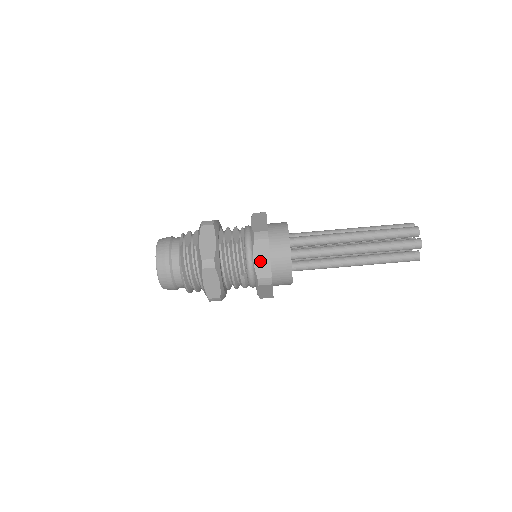
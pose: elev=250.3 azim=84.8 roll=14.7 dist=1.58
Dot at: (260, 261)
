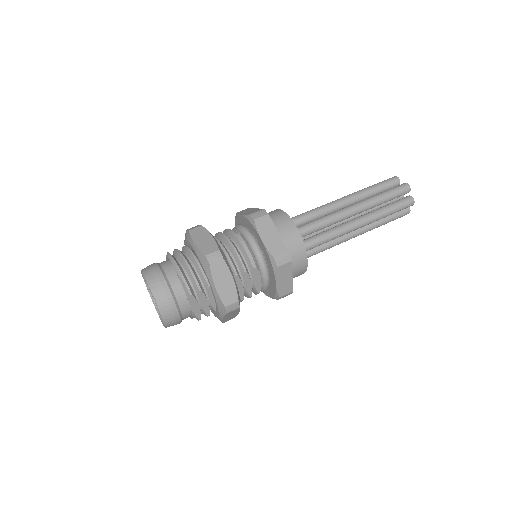
Dot at: (247, 212)
